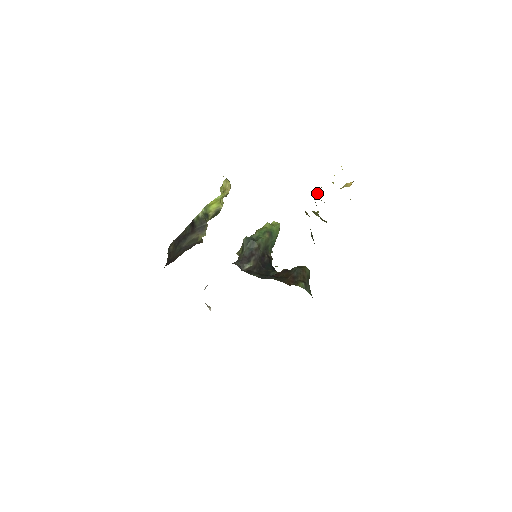
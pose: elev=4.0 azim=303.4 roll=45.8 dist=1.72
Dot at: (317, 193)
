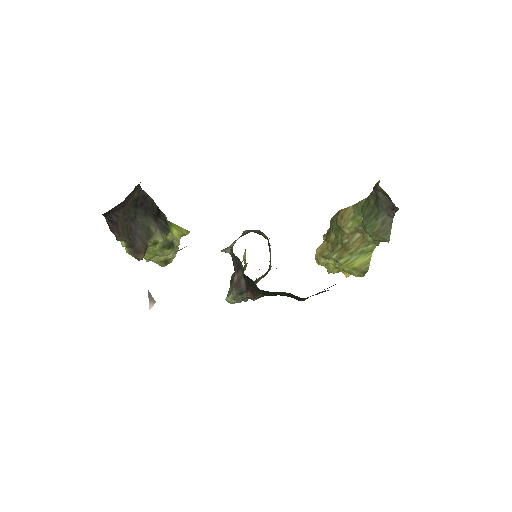
Dot at: (325, 242)
